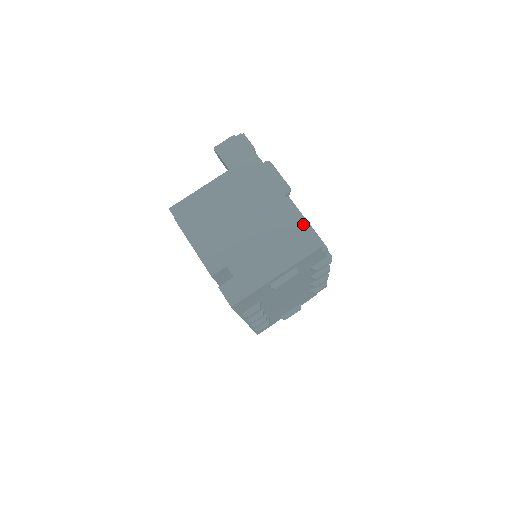
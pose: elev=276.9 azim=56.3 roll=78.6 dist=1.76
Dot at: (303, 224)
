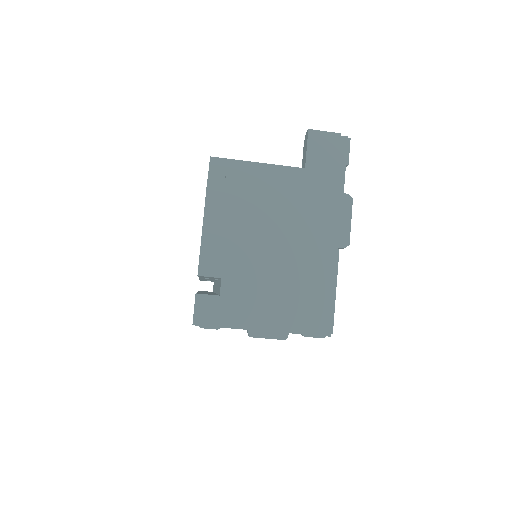
Dot at: (331, 298)
